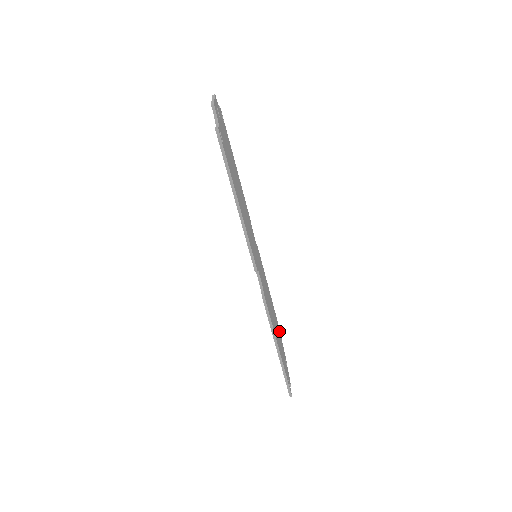
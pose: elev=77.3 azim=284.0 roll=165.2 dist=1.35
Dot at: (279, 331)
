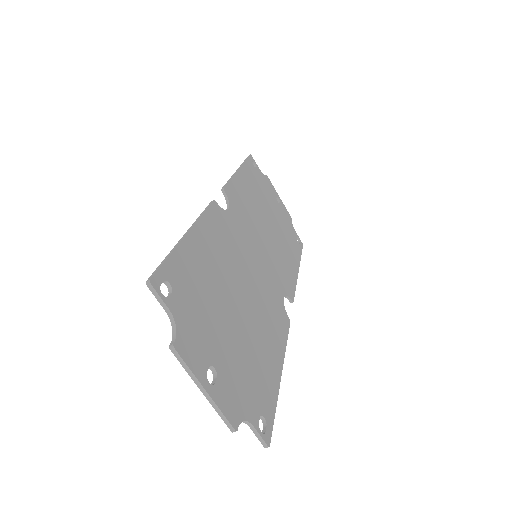
Dot at: (258, 174)
